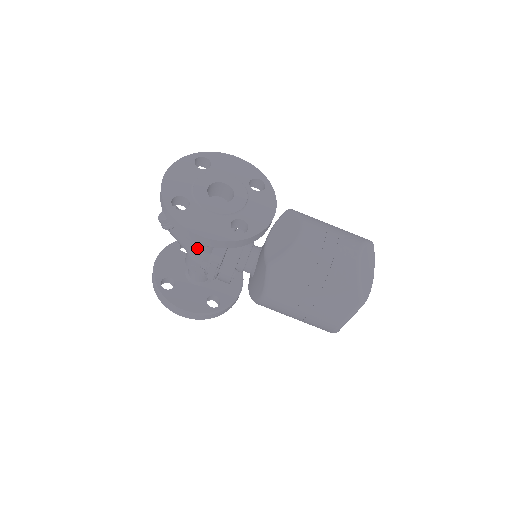
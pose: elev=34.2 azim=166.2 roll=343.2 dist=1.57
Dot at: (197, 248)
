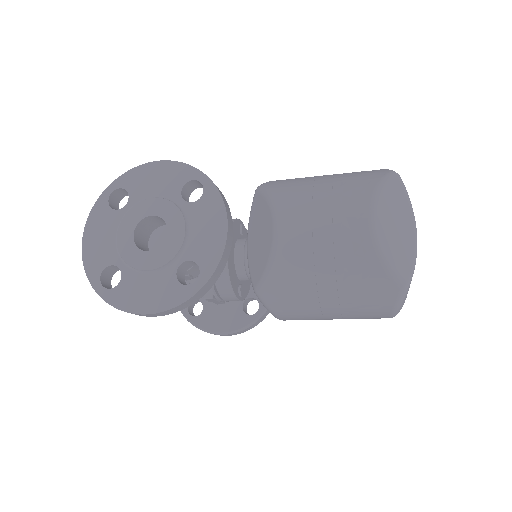
Dot at: occluded
